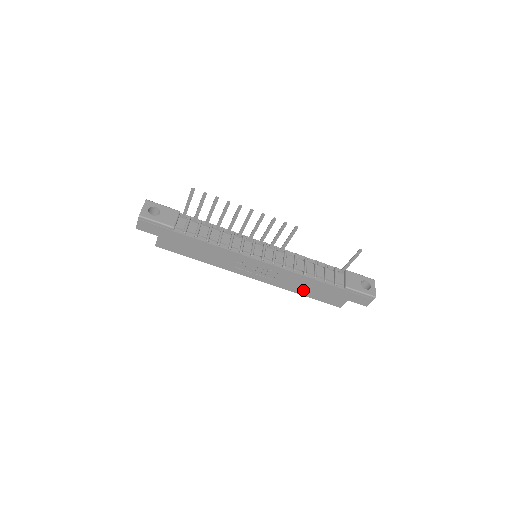
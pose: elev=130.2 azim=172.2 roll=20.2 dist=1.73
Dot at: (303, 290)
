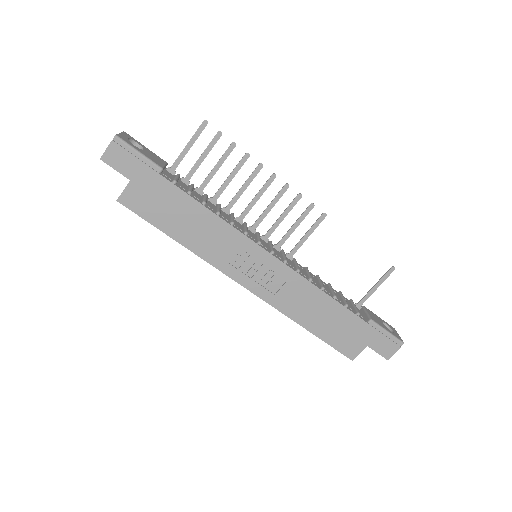
Dot at: (311, 320)
